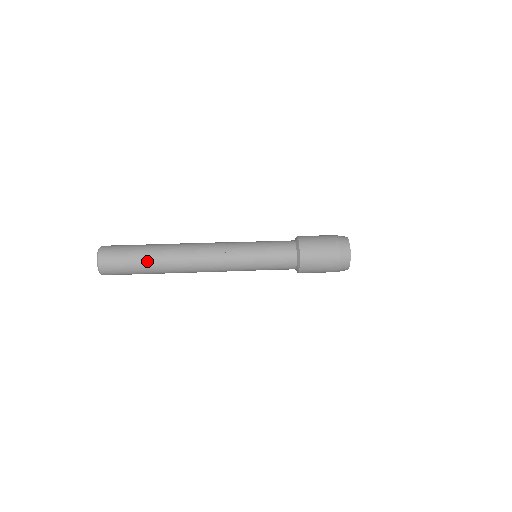
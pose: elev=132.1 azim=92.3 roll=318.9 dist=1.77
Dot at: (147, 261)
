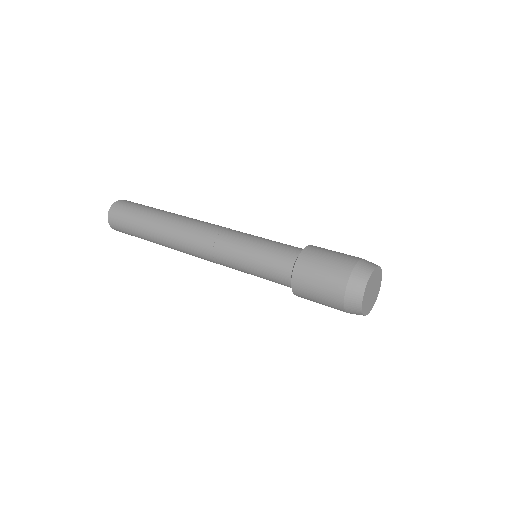
Dot at: (148, 216)
